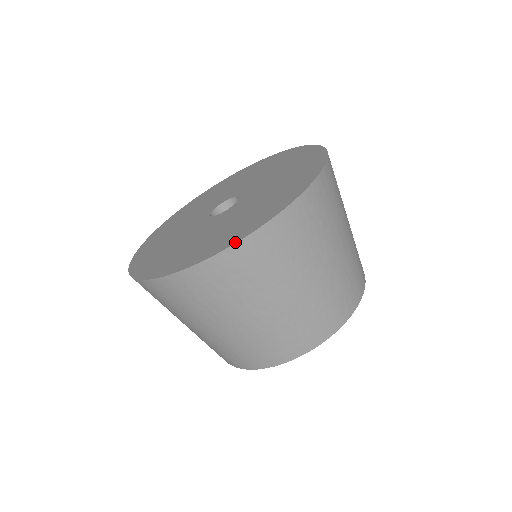
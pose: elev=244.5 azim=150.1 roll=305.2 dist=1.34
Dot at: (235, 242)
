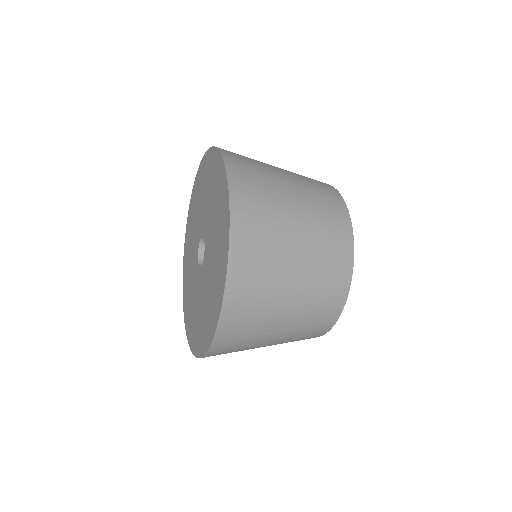
Dot at: (224, 284)
